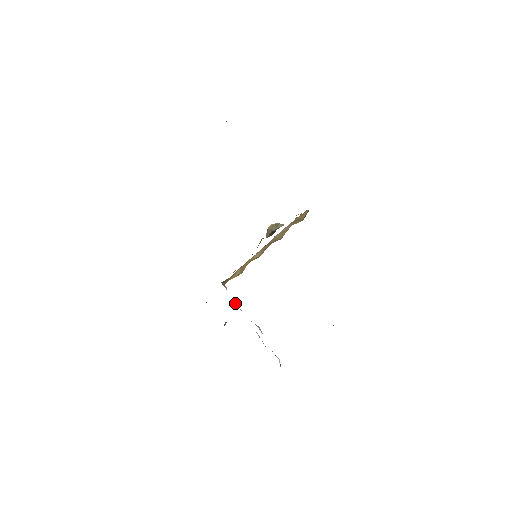
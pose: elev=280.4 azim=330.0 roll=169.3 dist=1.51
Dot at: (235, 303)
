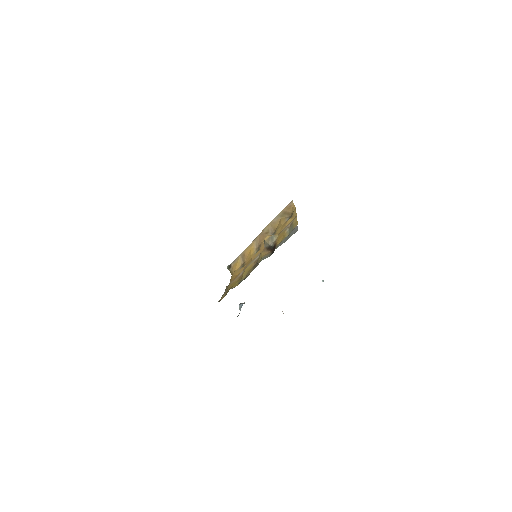
Dot at: occluded
